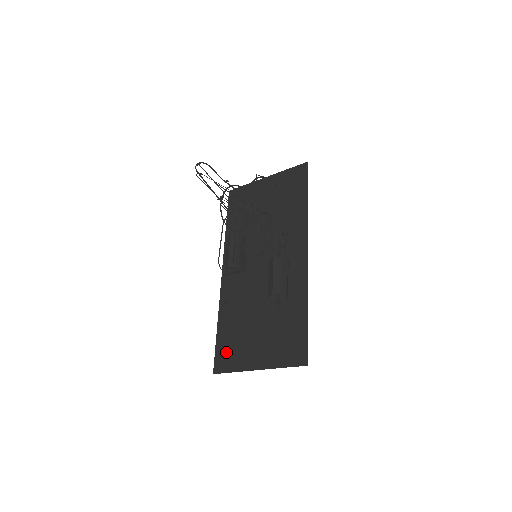
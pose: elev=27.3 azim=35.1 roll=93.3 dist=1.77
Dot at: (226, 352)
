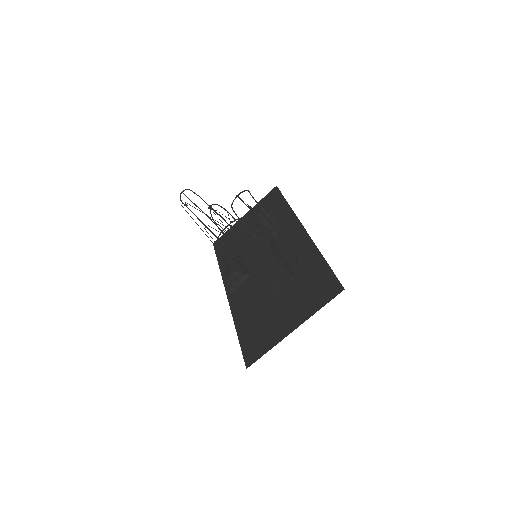
Dot at: (254, 342)
